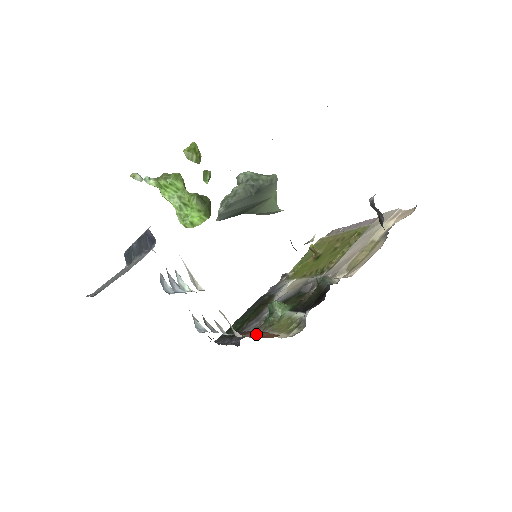
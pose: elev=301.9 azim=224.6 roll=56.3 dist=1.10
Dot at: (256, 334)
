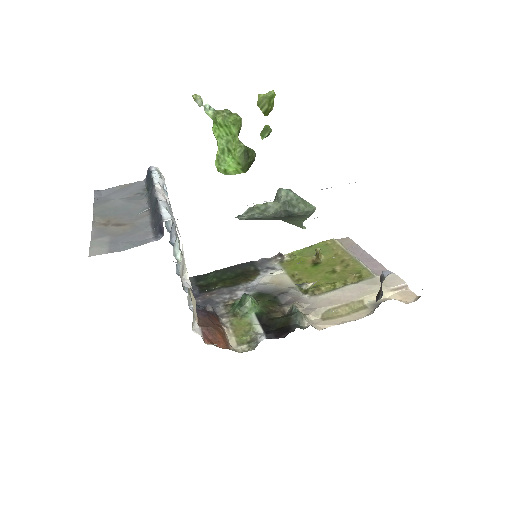
Dot at: (211, 333)
